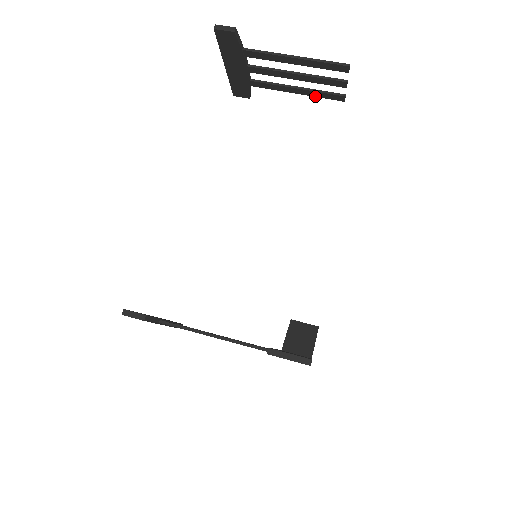
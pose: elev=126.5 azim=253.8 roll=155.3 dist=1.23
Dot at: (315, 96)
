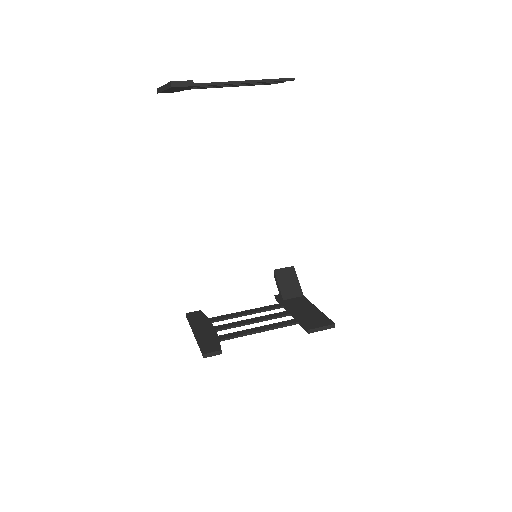
Dot at: occluded
